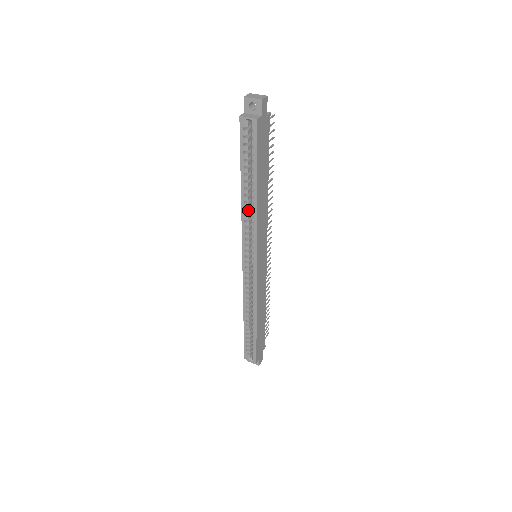
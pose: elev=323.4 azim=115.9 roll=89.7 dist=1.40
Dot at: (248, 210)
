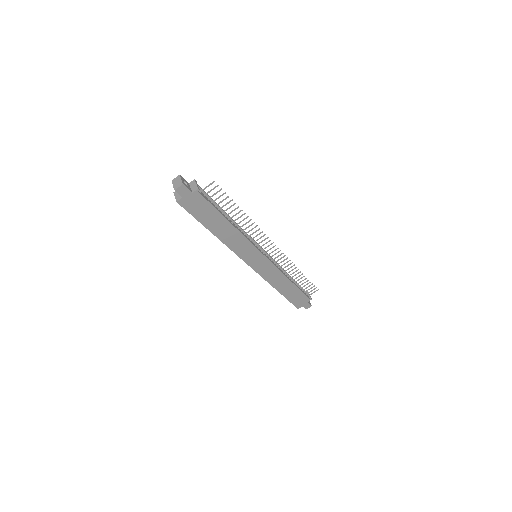
Dot at: occluded
